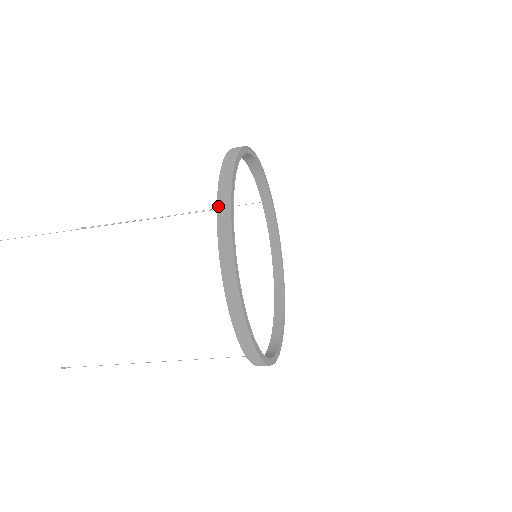
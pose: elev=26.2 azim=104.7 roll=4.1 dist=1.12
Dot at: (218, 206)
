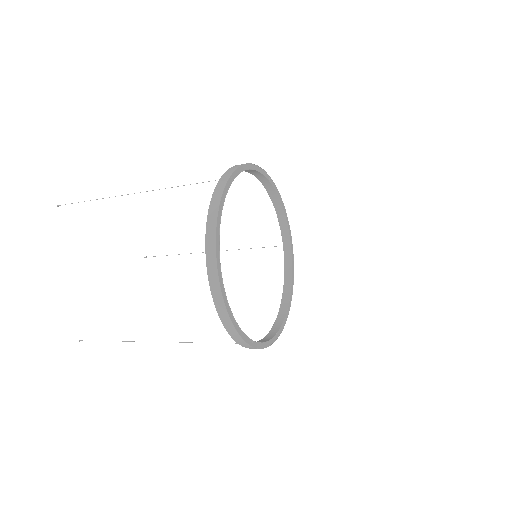
Dot at: (222, 176)
